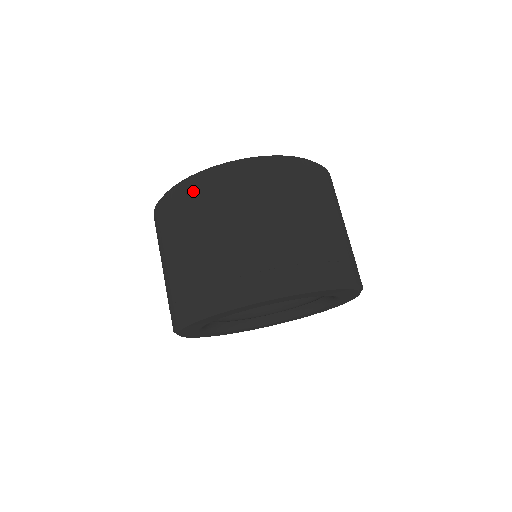
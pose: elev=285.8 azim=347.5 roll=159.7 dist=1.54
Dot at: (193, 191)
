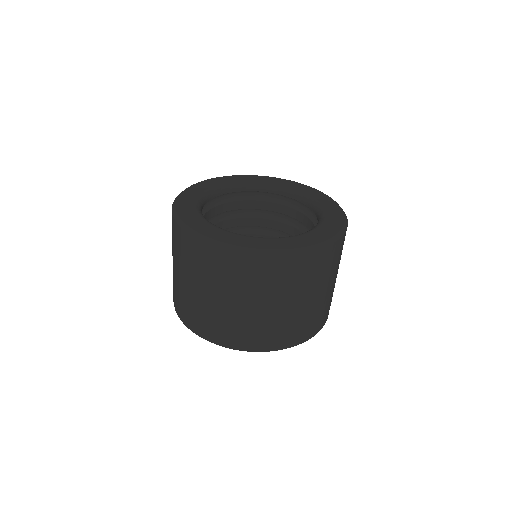
Dot at: (200, 252)
